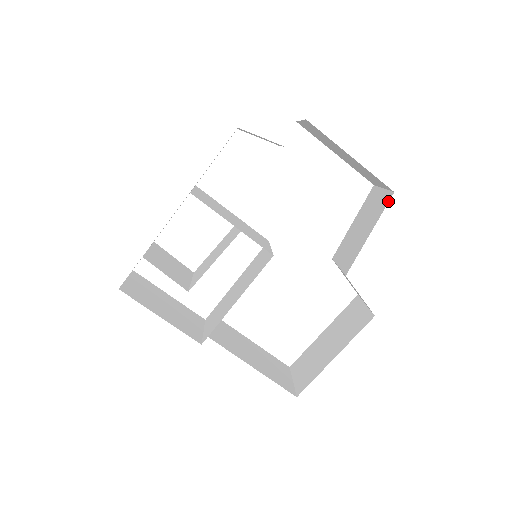
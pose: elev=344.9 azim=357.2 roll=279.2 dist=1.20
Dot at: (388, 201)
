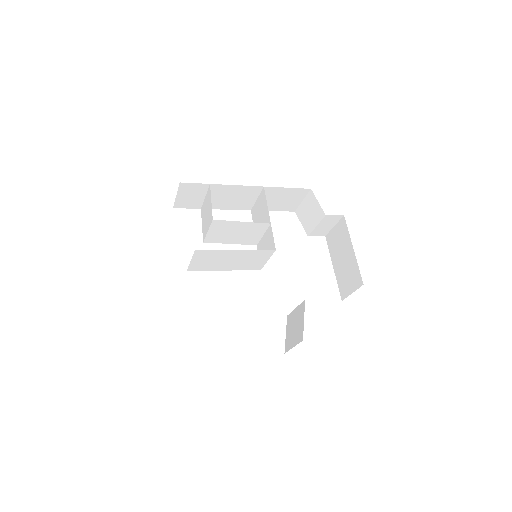
Dot at: occluded
